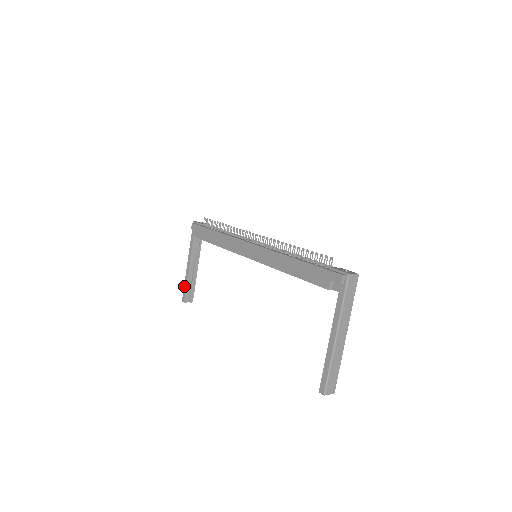
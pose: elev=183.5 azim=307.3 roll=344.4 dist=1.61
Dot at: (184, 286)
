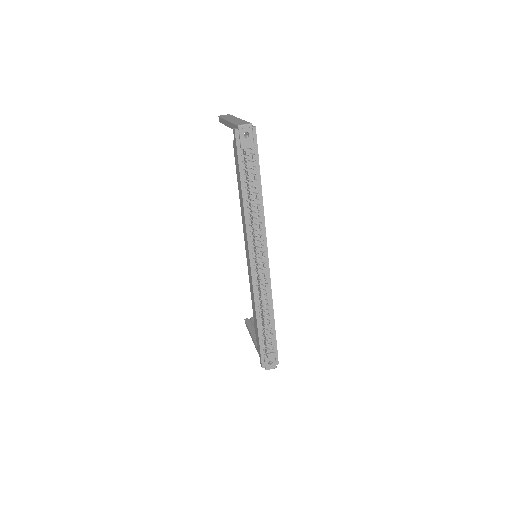
Dot at: (221, 119)
